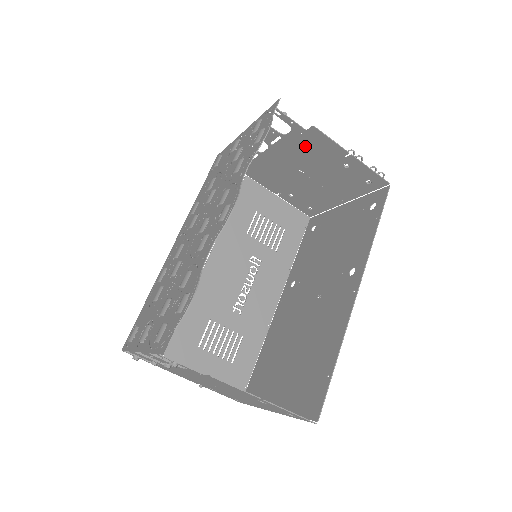
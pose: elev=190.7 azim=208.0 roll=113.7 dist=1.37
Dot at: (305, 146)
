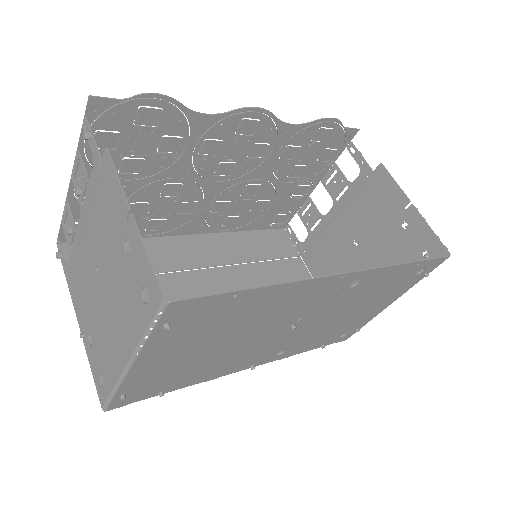
Dot at: (367, 197)
